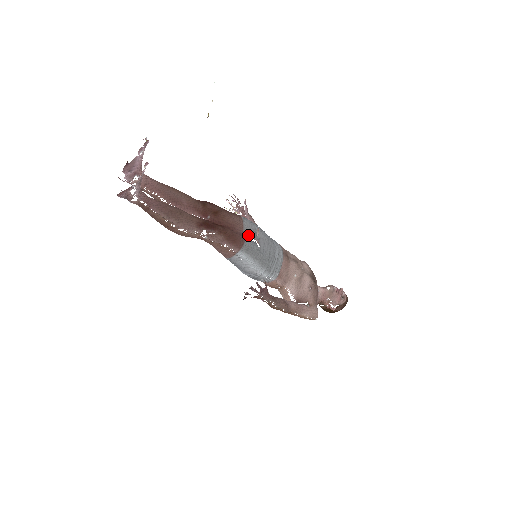
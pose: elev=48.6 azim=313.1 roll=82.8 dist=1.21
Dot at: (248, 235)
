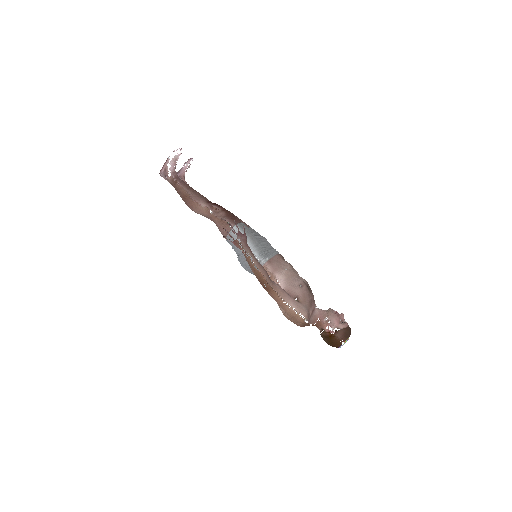
Dot at: occluded
